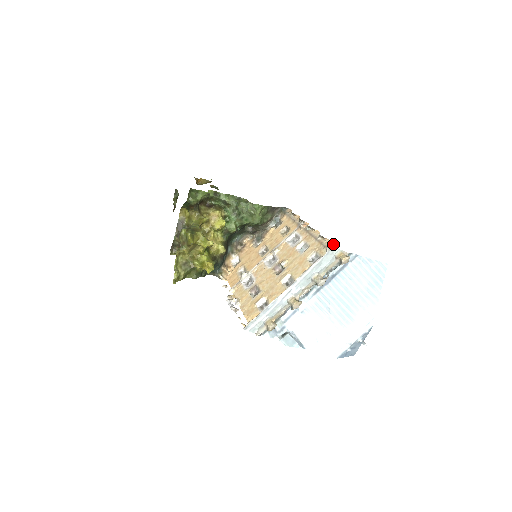
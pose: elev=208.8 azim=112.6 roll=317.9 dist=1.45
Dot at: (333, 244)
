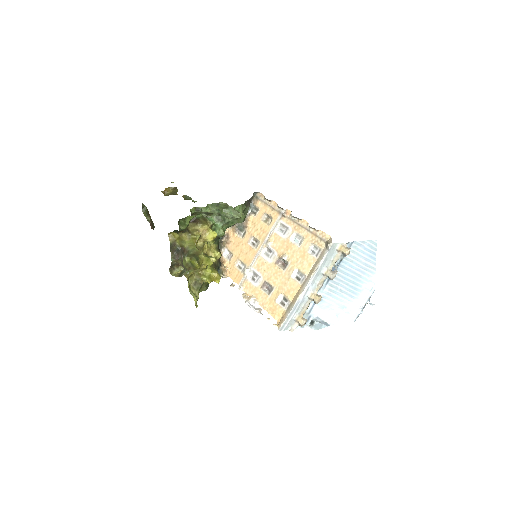
Dot at: (328, 236)
